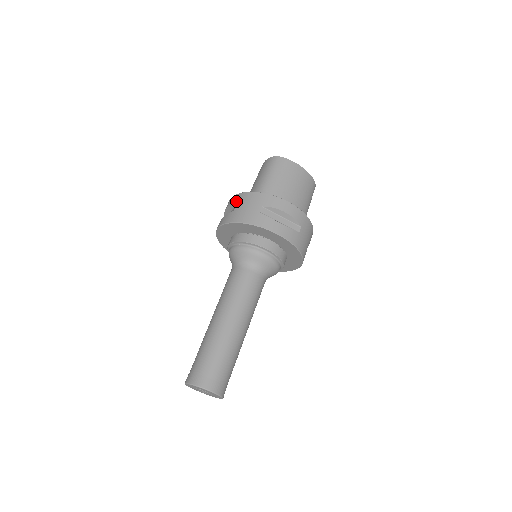
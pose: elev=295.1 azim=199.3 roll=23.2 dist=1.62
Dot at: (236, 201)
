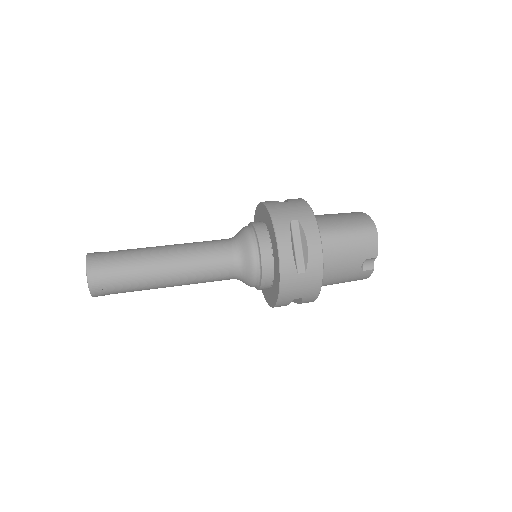
Dot at: occluded
